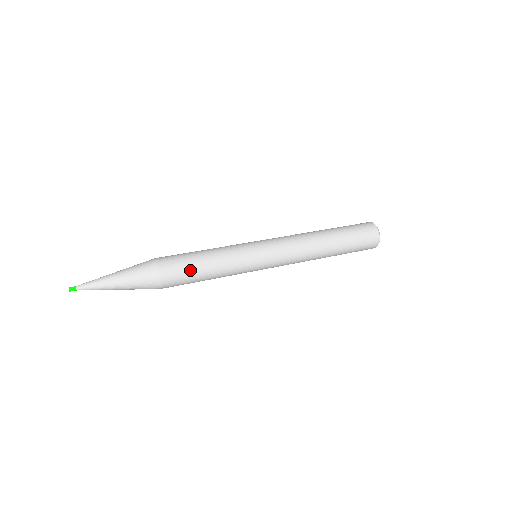
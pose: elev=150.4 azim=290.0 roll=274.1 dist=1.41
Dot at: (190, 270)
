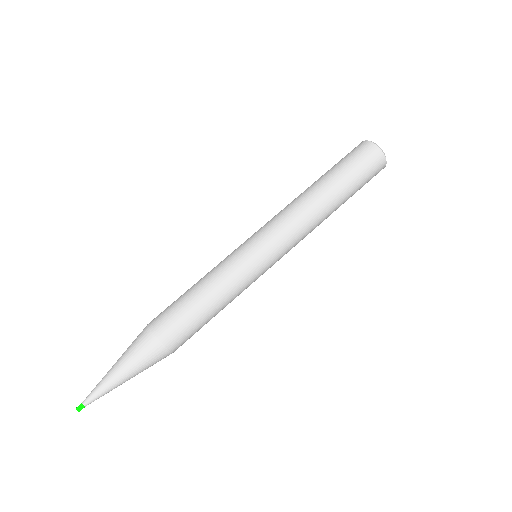
Dot at: occluded
